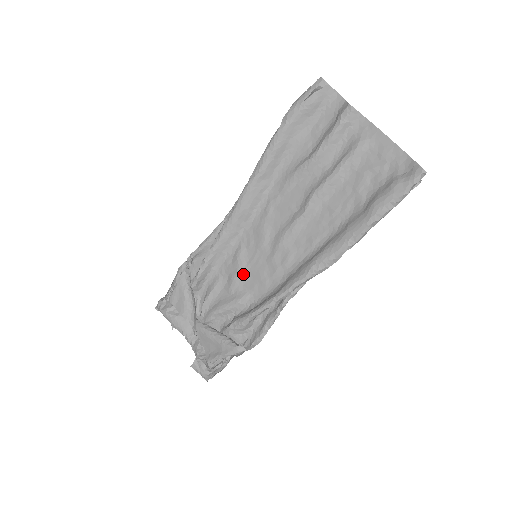
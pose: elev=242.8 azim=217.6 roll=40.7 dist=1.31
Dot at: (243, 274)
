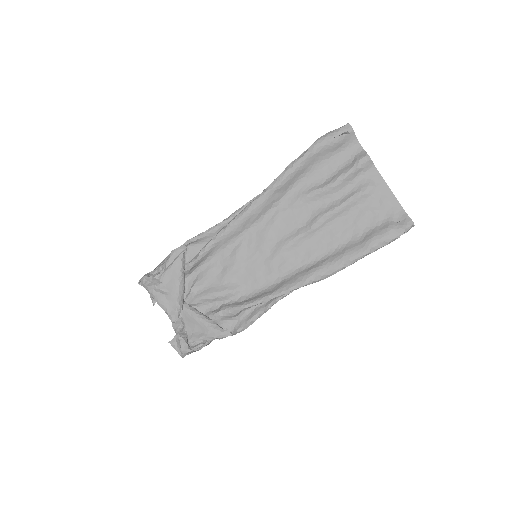
Dot at: (239, 269)
